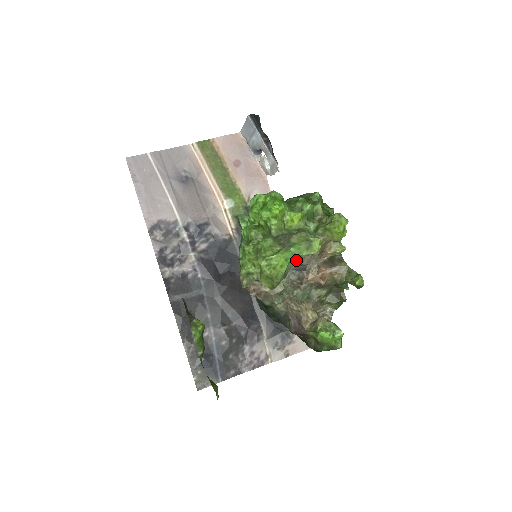
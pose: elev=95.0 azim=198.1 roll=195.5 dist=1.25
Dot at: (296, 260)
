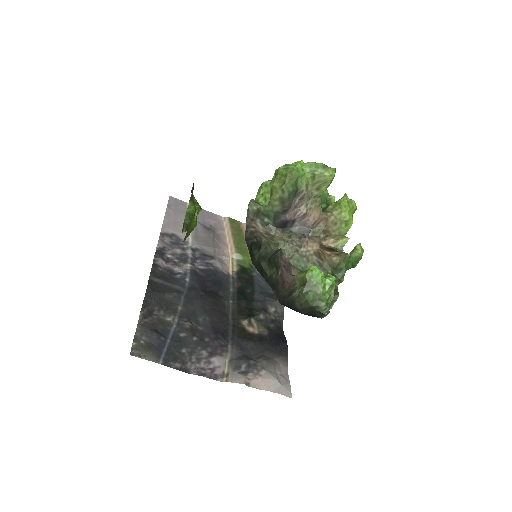
Dot at: (308, 189)
